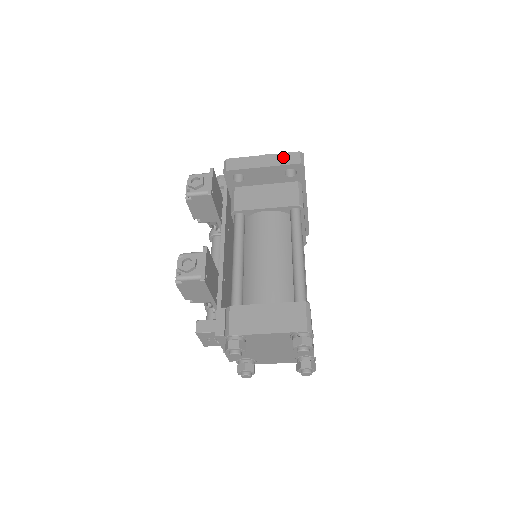
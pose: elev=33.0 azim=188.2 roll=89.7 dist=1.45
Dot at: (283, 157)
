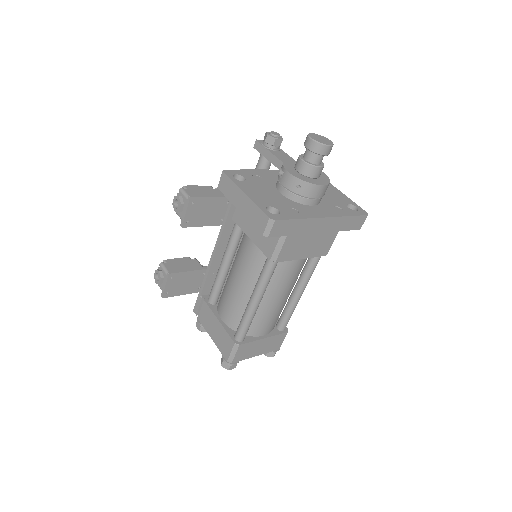
Dot at: (255, 213)
